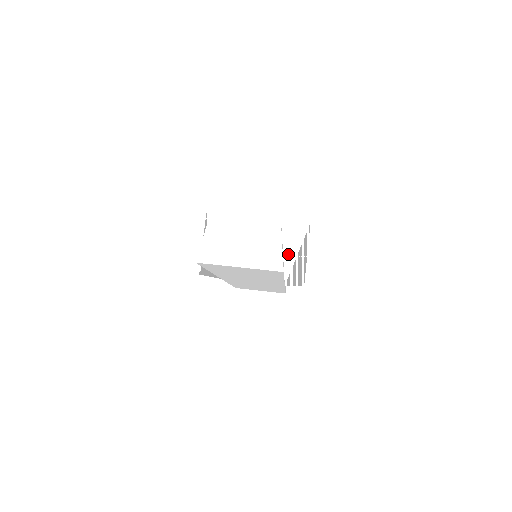
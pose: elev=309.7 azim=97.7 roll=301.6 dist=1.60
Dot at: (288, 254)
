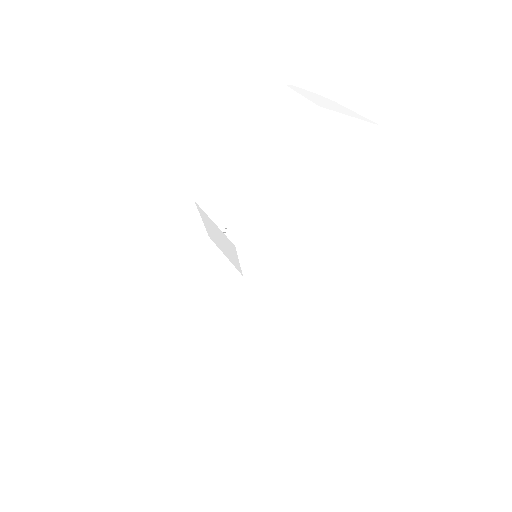
Dot at: occluded
